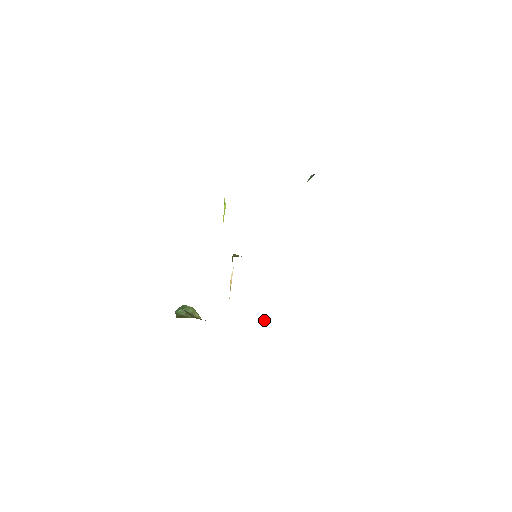
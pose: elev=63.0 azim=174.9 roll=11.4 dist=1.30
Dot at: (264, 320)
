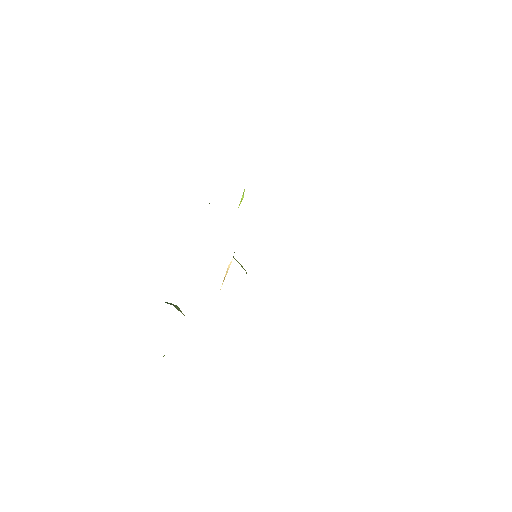
Dot at: occluded
